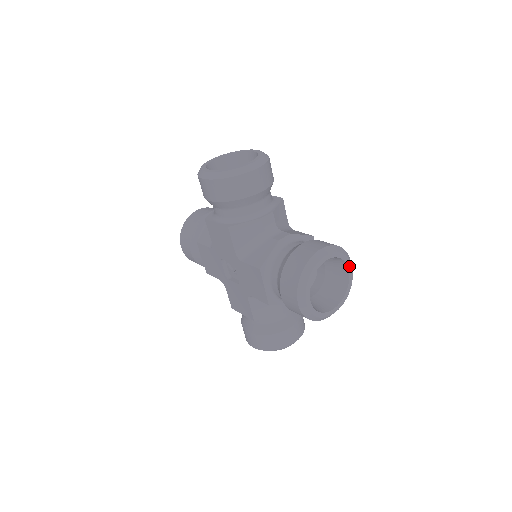
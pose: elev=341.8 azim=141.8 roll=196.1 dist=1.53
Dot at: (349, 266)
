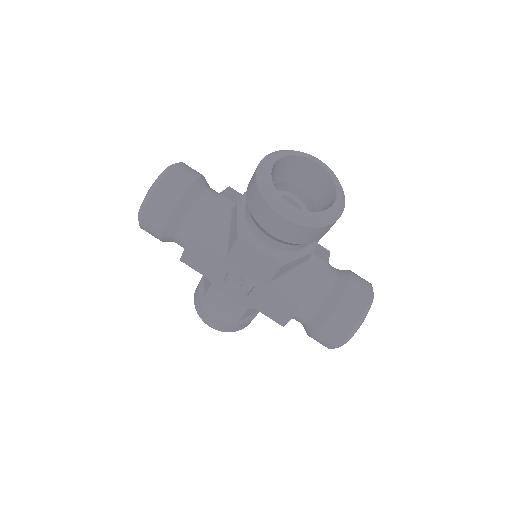
Dot at: (311, 158)
